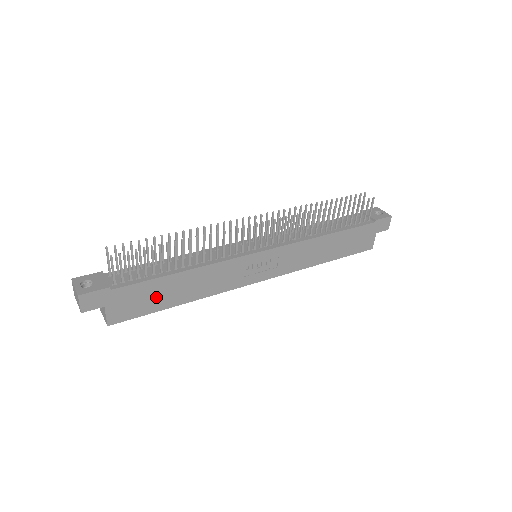
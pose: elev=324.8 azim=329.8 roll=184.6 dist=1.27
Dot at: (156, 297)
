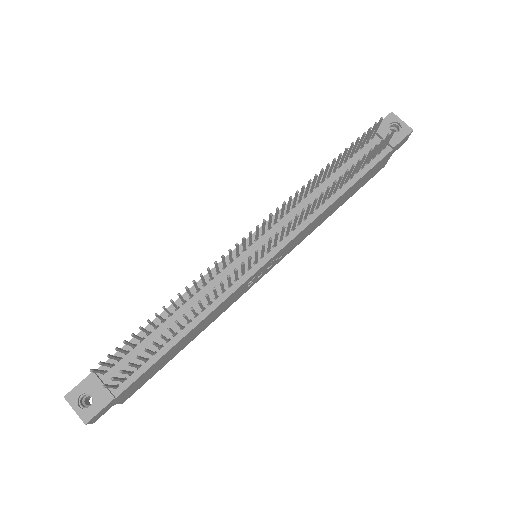
Dot at: (162, 362)
